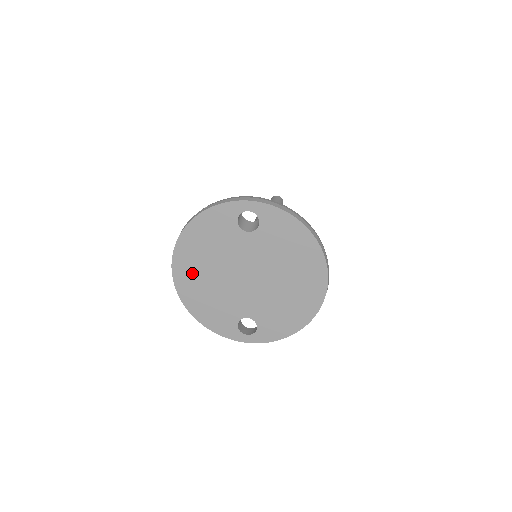
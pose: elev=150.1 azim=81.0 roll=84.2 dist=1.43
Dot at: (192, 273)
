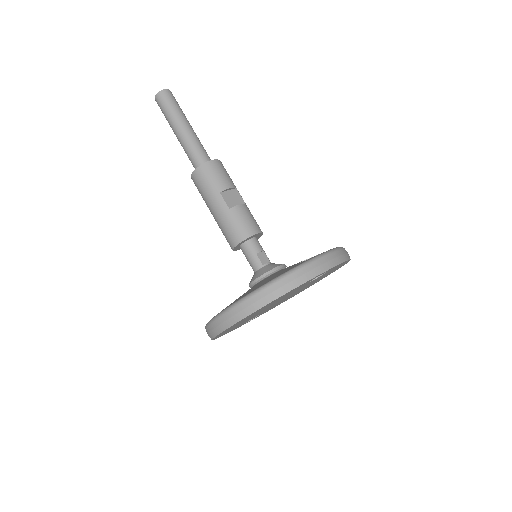
Dot at: occluded
